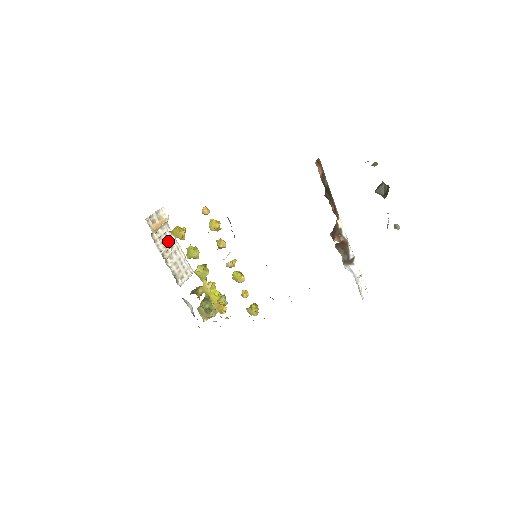
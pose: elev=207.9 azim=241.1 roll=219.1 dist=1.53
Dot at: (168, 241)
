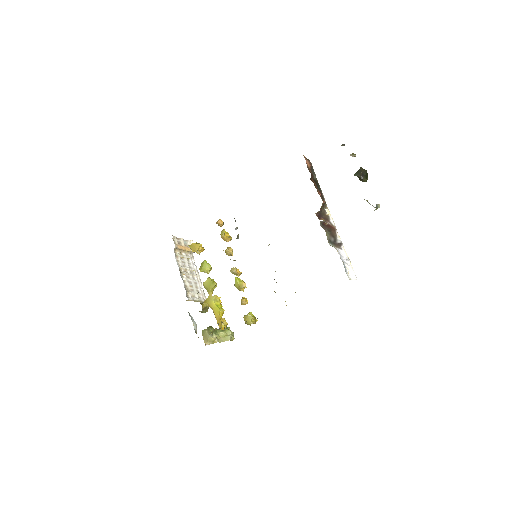
Dot at: (189, 266)
